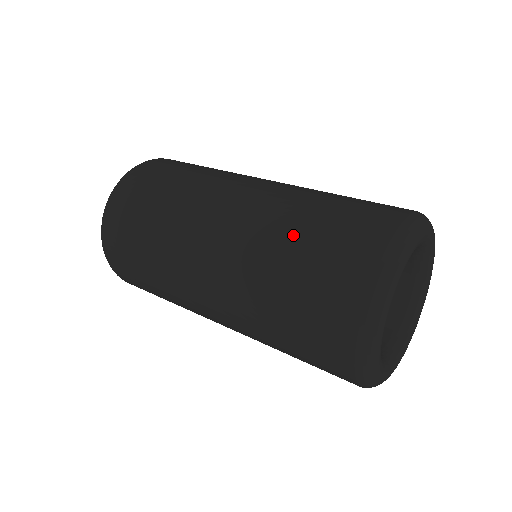
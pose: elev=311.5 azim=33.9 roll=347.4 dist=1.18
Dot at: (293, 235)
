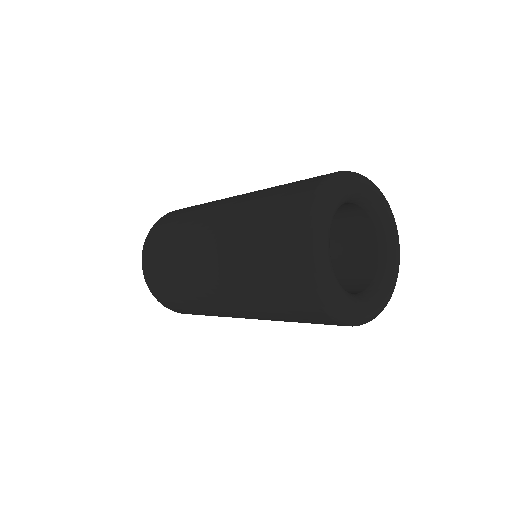
Dot at: (259, 205)
